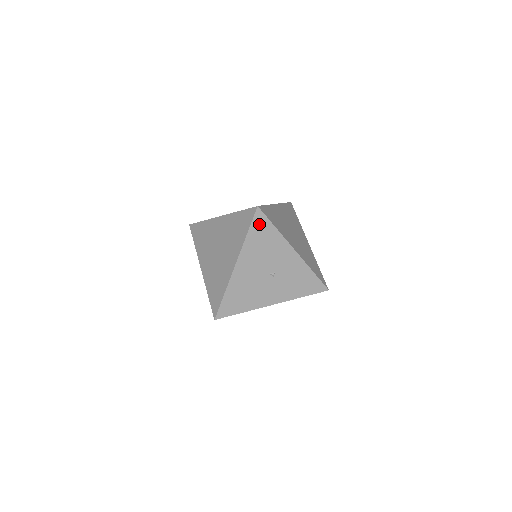
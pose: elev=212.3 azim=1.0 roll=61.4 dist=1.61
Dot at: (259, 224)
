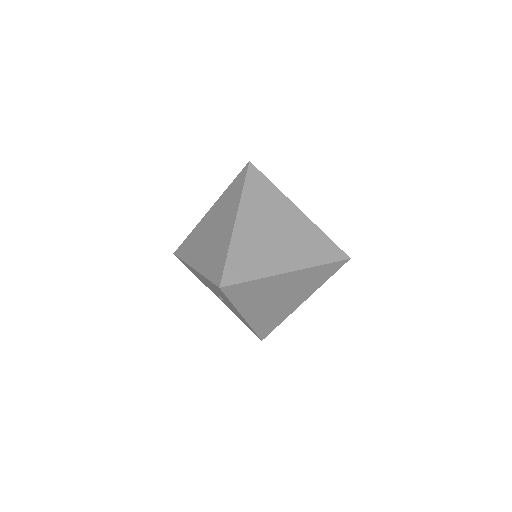
Dot at: occluded
